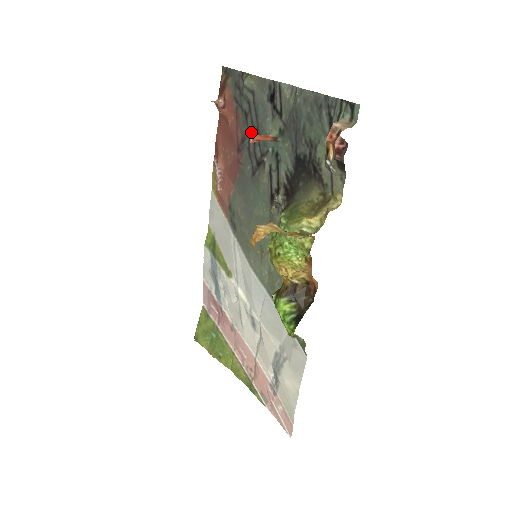
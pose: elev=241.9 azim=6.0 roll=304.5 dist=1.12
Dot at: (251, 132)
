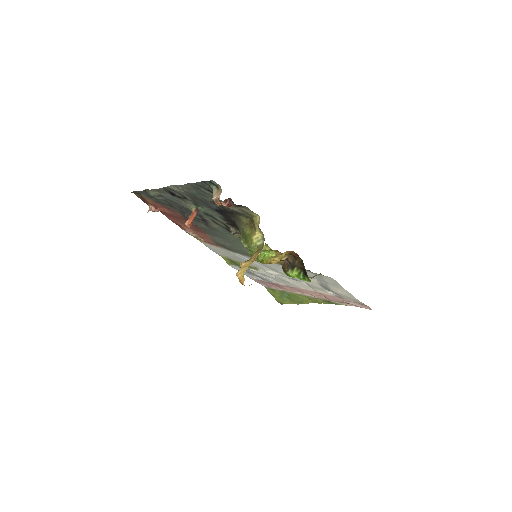
Dot at: (183, 211)
